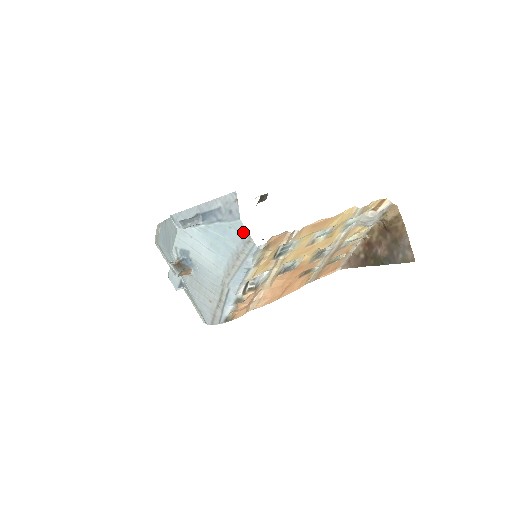
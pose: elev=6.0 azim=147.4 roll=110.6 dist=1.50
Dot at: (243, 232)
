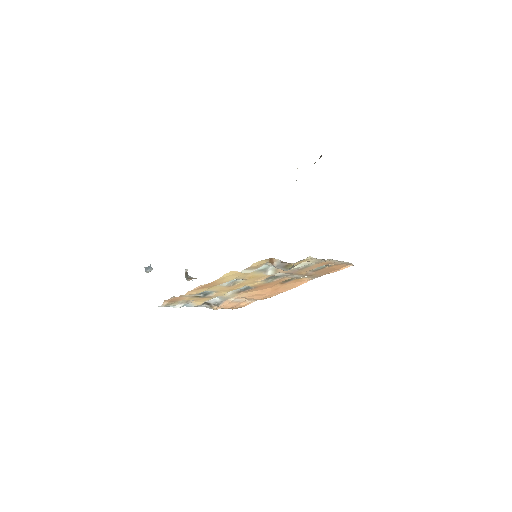
Dot at: occluded
